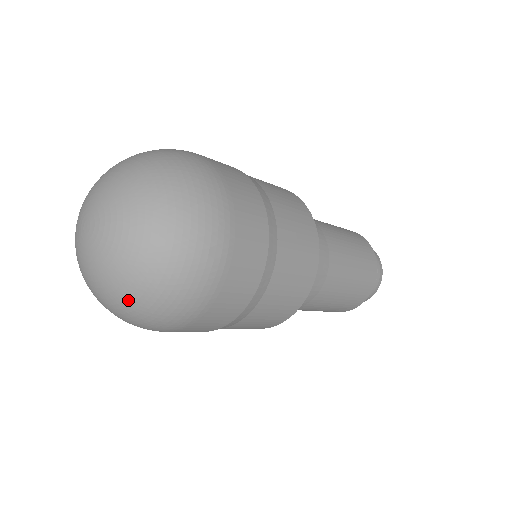
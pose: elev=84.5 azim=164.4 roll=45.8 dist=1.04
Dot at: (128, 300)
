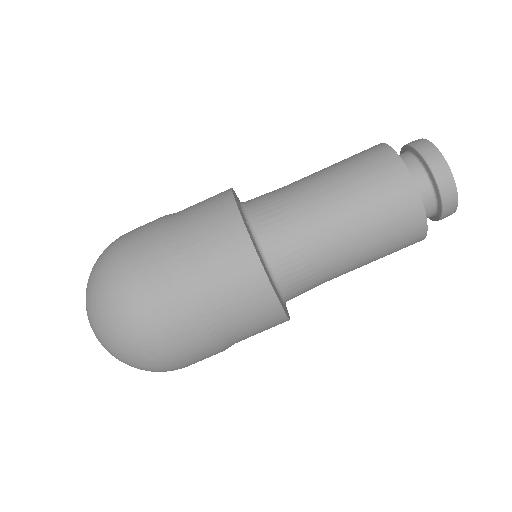
Dot at: occluded
